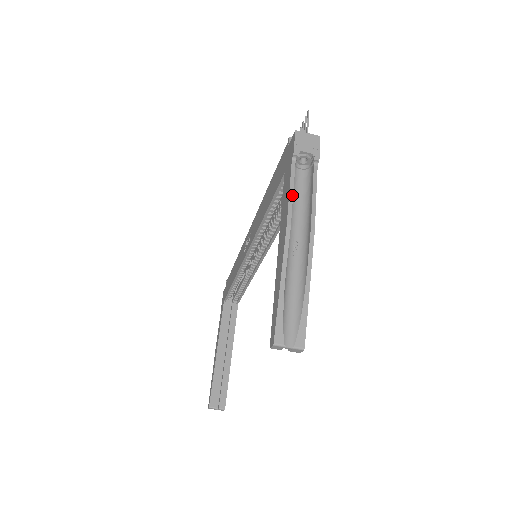
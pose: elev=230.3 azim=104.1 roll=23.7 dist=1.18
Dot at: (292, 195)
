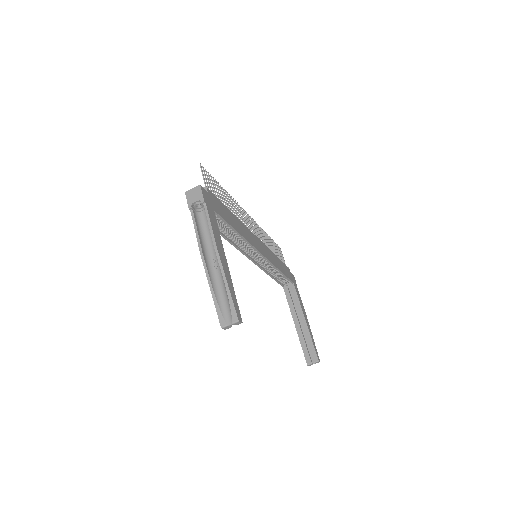
Dot at: (198, 235)
